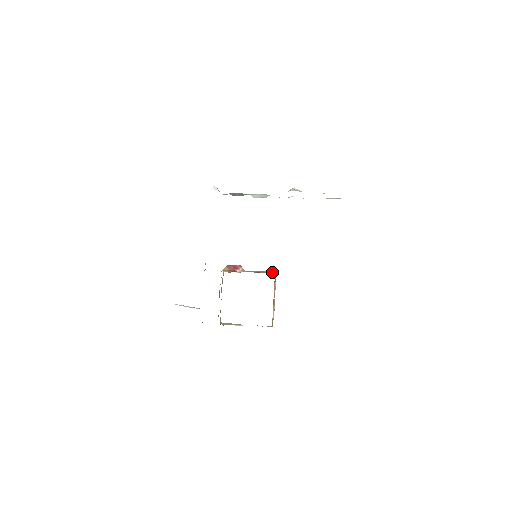
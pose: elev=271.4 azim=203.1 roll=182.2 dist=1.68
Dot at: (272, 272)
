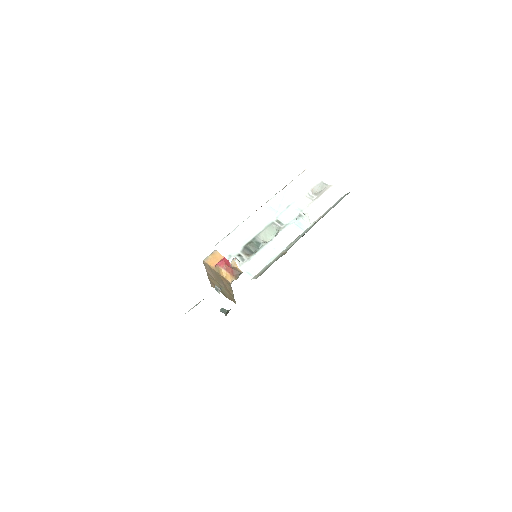
Dot at: occluded
